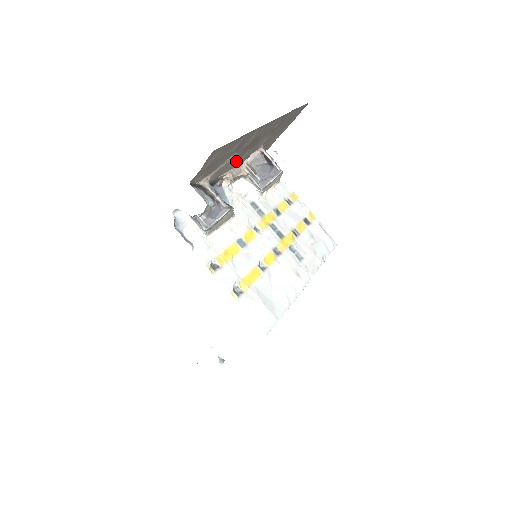
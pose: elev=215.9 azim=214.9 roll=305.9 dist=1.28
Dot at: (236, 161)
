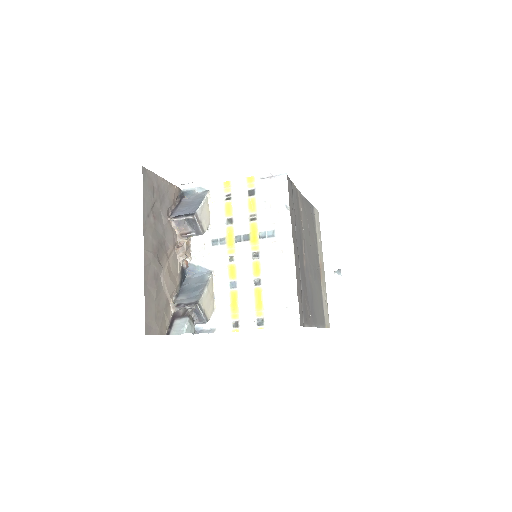
Dot at: (170, 260)
